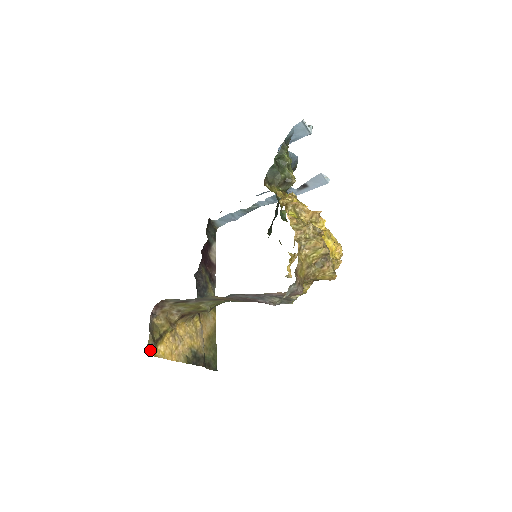
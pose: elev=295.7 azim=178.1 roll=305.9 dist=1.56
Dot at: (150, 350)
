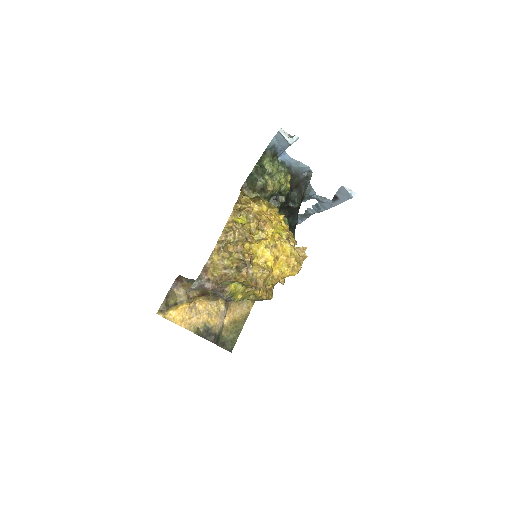
Dot at: (161, 311)
